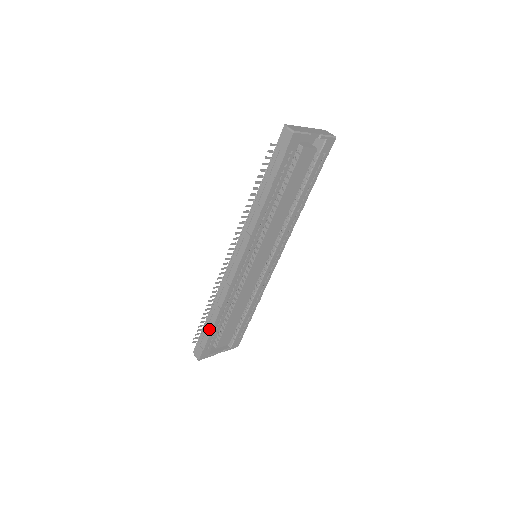
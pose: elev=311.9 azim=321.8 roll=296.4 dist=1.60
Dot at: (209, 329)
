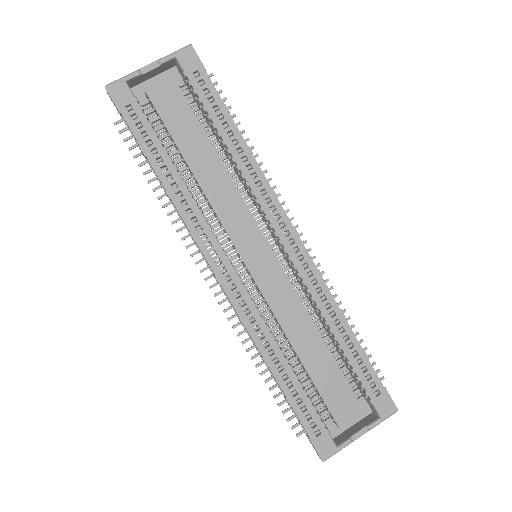
Dot at: (286, 400)
